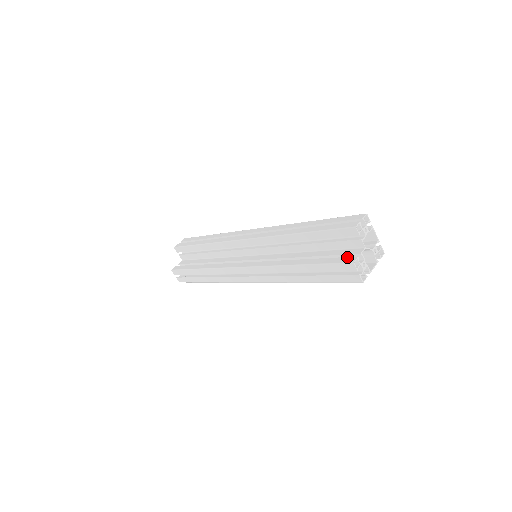
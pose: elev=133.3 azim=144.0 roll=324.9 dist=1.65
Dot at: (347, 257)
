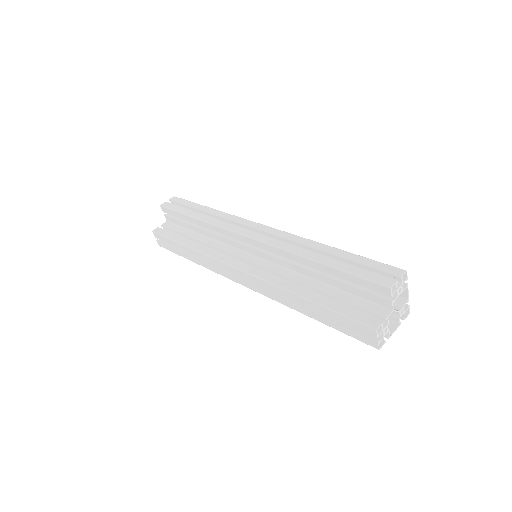
Dot at: (369, 316)
